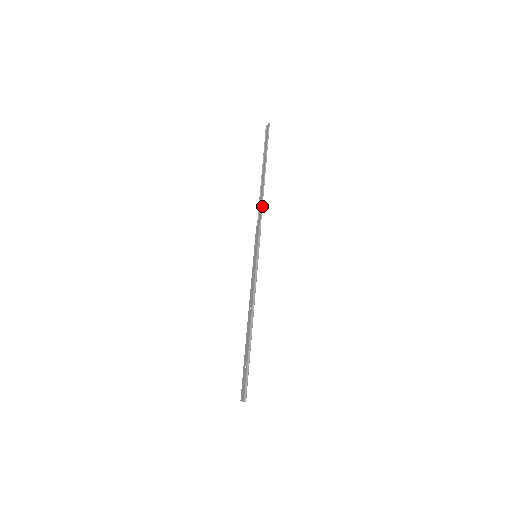
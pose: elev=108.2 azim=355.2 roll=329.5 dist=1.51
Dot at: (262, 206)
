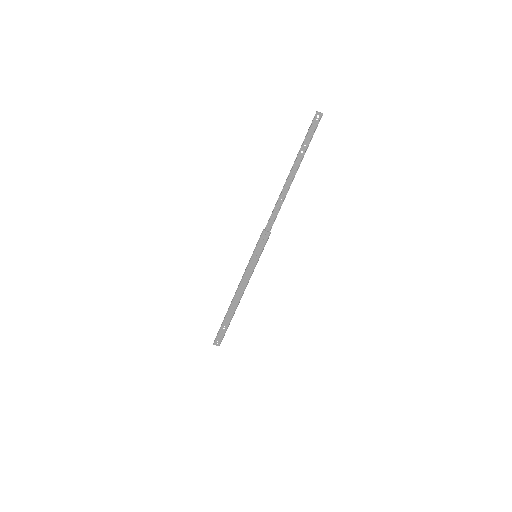
Dot at: occluded
